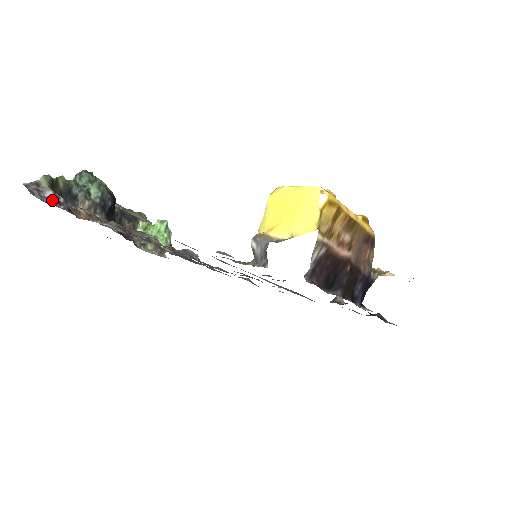
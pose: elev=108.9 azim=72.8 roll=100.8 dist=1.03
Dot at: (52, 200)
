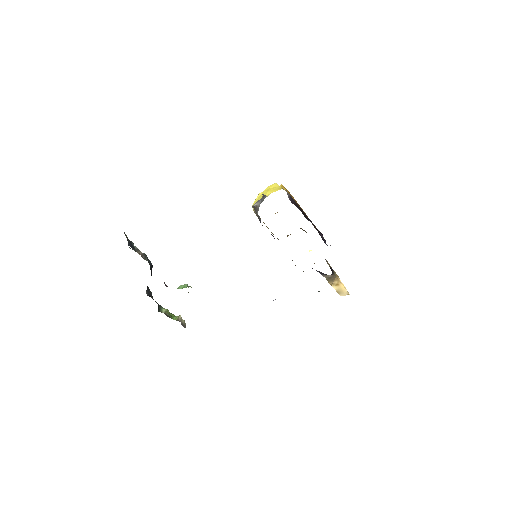
Dot at: occluded
